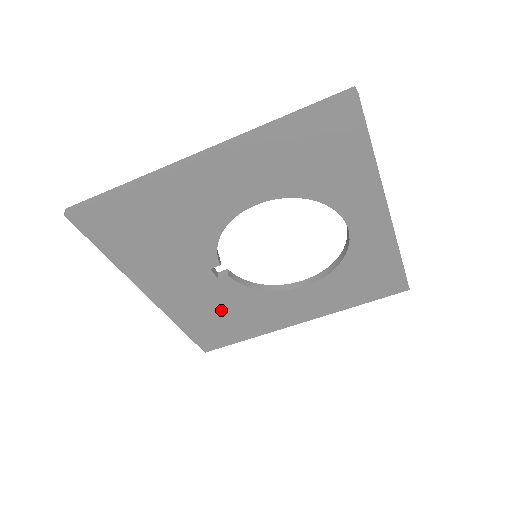
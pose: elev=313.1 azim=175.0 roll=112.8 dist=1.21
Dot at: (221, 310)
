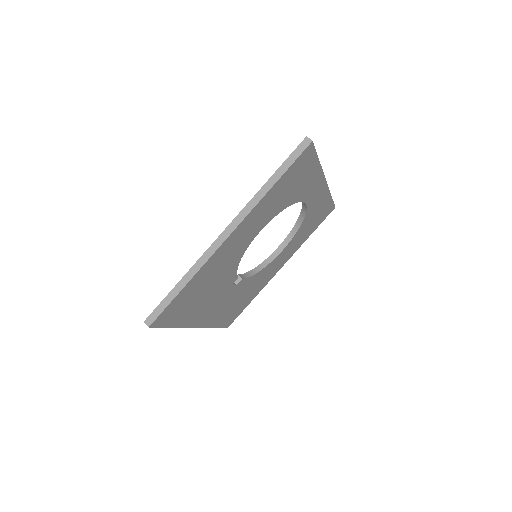
Dot at: (238, 299)
